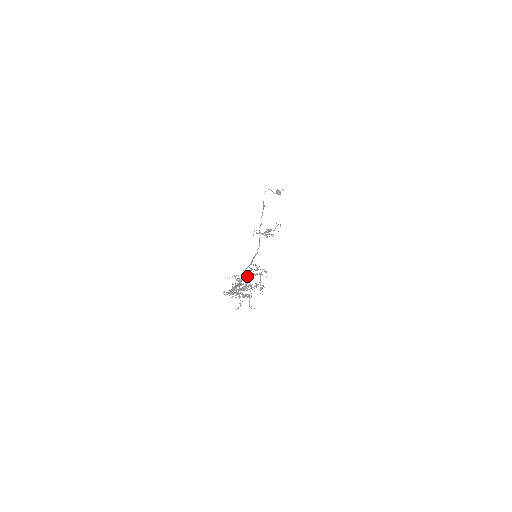
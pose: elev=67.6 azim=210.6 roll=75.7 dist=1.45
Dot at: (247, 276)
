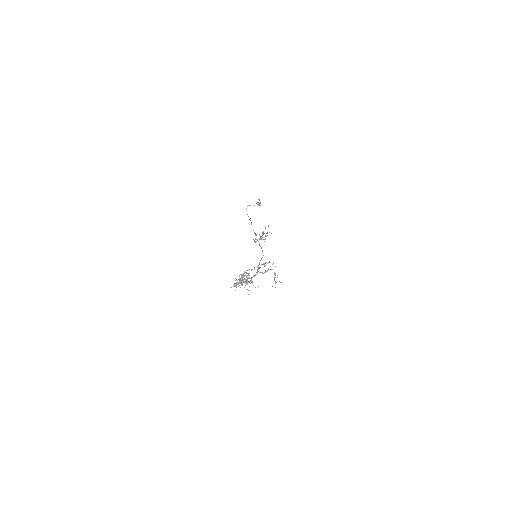
Dot at: occluded
